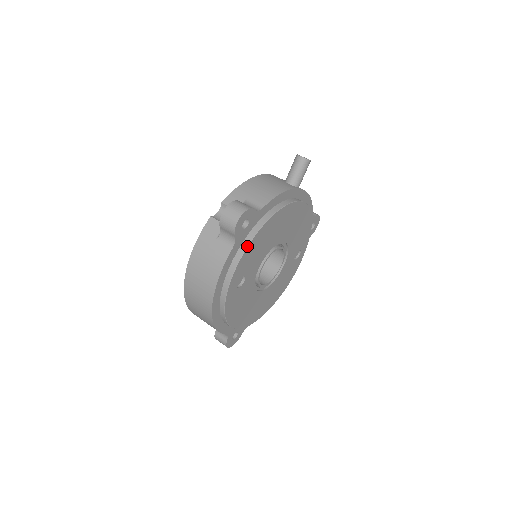
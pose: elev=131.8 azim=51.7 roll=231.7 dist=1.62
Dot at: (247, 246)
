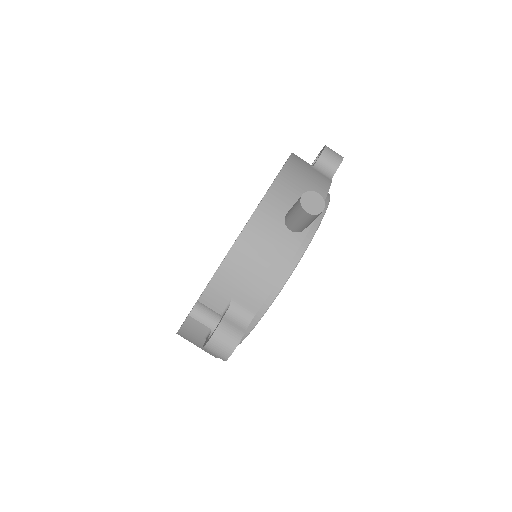
Dot at: occluded
